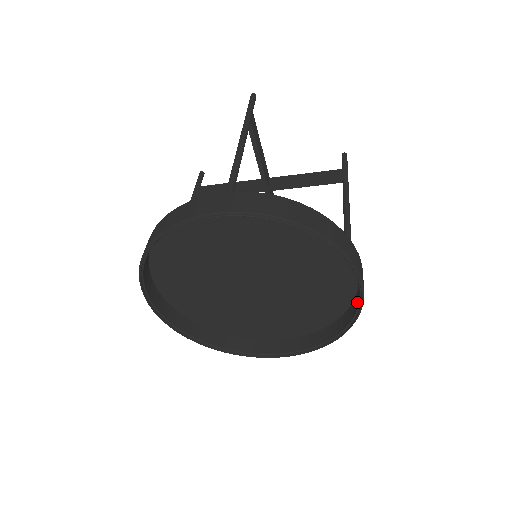
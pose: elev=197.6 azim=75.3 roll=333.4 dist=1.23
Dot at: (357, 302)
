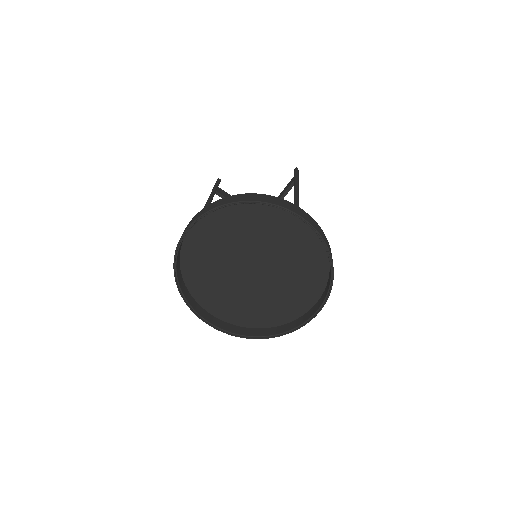
Dot at: occluded
